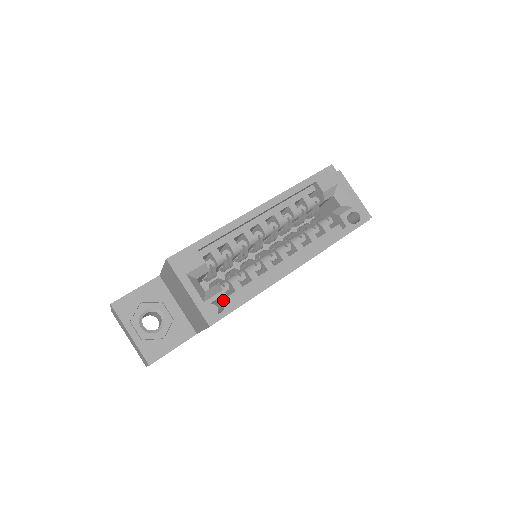
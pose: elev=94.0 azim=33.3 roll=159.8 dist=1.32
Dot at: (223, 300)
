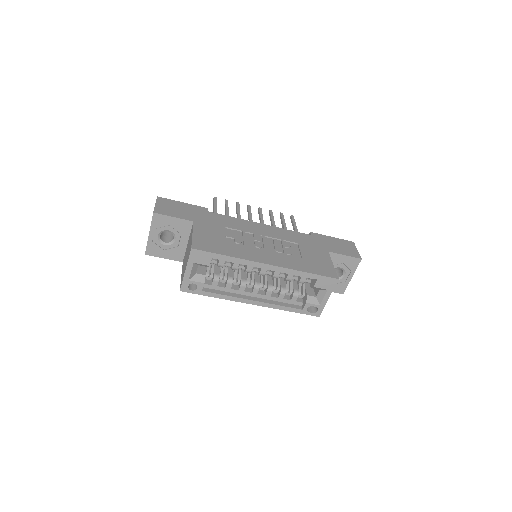
Dot at: (199, 287)
